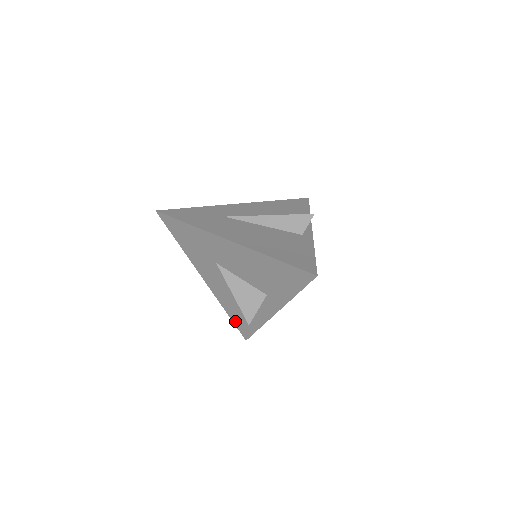
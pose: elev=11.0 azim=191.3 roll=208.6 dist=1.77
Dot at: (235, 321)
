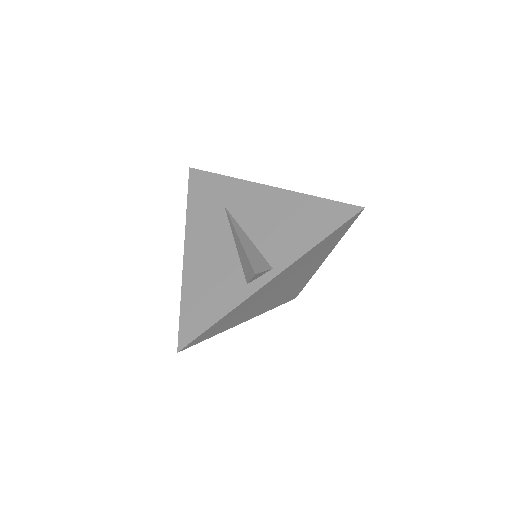
Dot at: occluded
